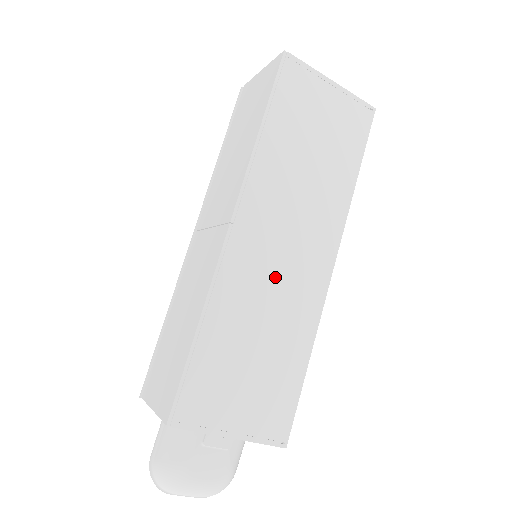
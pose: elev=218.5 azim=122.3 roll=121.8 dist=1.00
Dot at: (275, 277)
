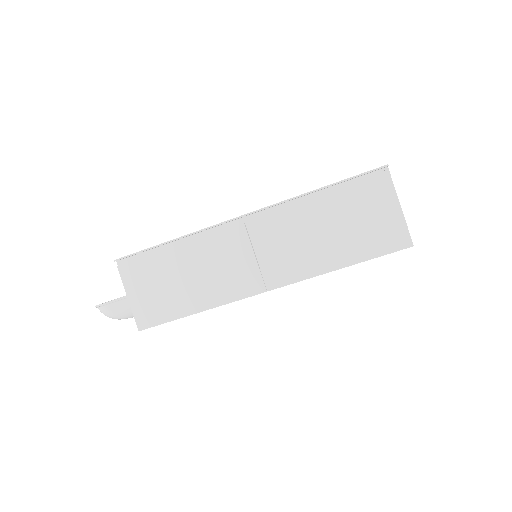
Dot at: occluded
